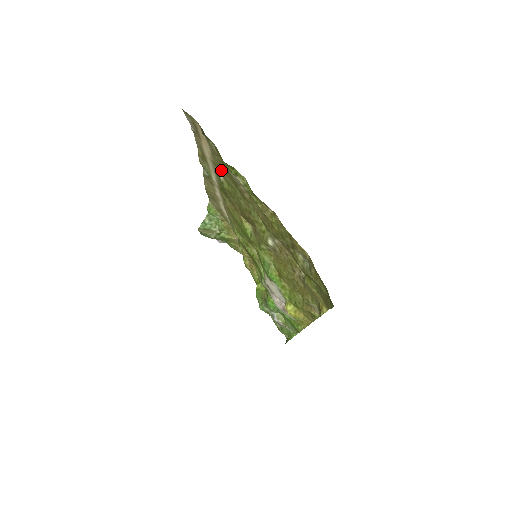
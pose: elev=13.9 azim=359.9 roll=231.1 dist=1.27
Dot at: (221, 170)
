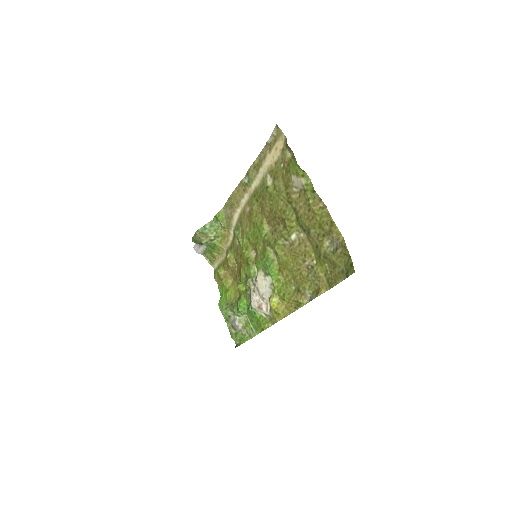
Dot at: (277, 176)
